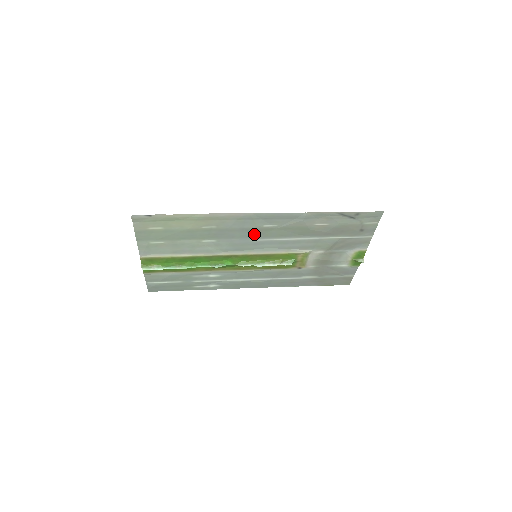
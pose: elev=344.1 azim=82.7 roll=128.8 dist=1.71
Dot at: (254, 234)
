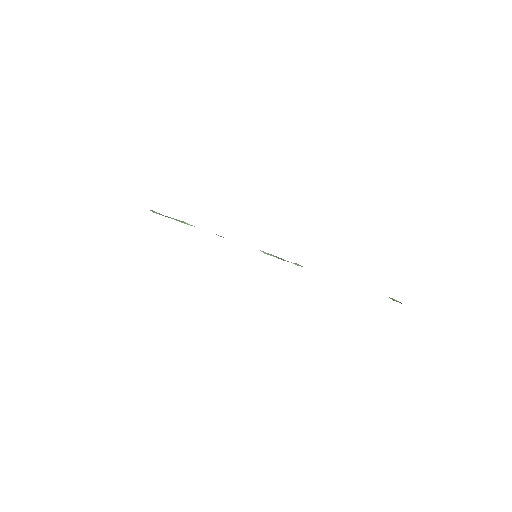
Dot at: occluded
